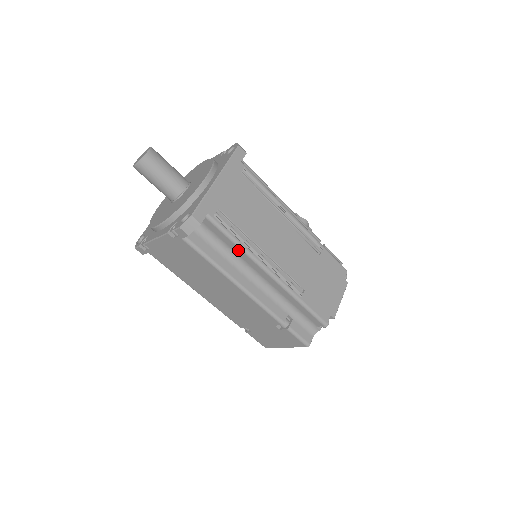
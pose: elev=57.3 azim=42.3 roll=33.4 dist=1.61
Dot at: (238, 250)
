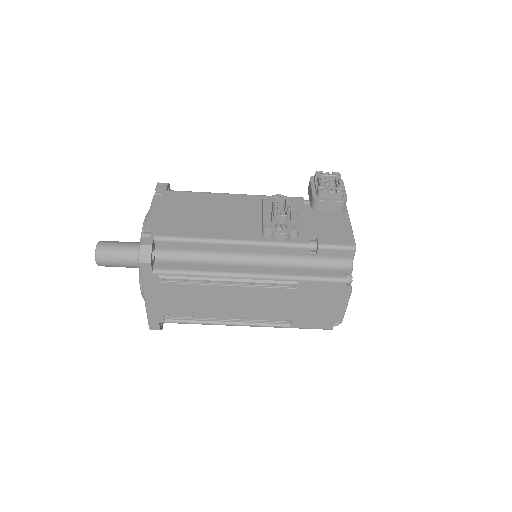
Dot at: occluded
